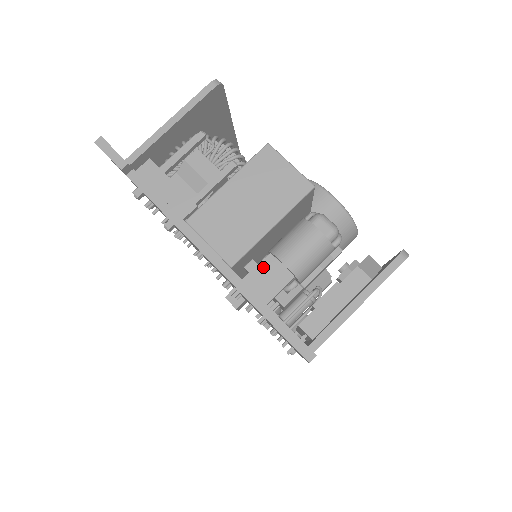
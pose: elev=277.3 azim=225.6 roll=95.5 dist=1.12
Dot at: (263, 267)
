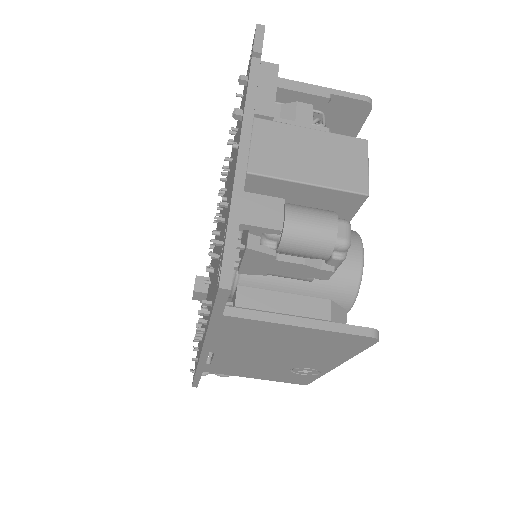
Dot at: (268, 200)
